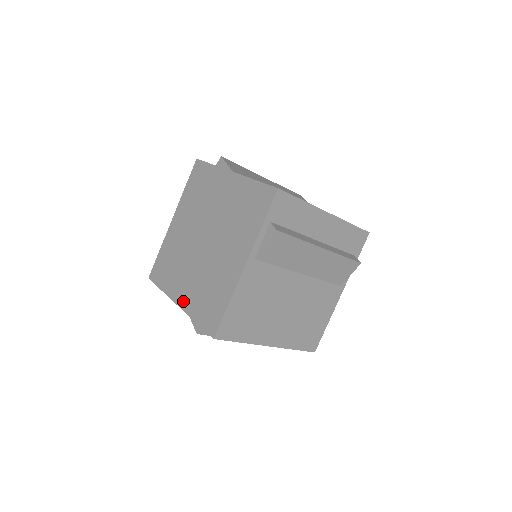
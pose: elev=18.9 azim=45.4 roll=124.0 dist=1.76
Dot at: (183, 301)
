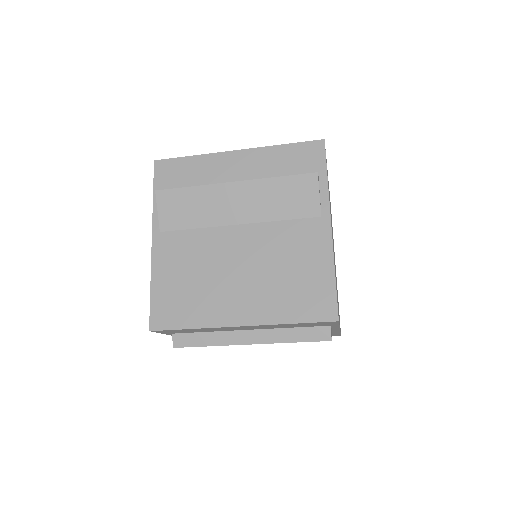
Dot at: occluded
